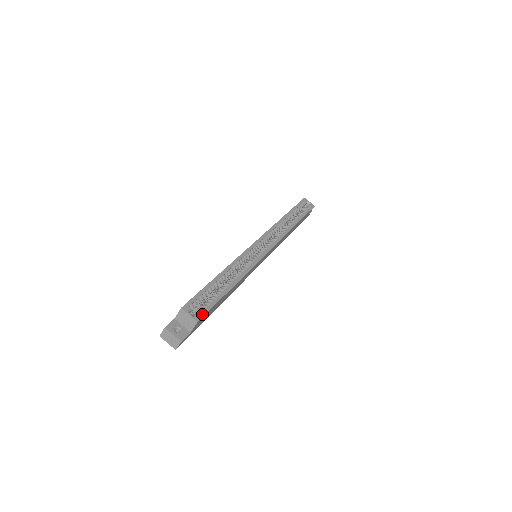
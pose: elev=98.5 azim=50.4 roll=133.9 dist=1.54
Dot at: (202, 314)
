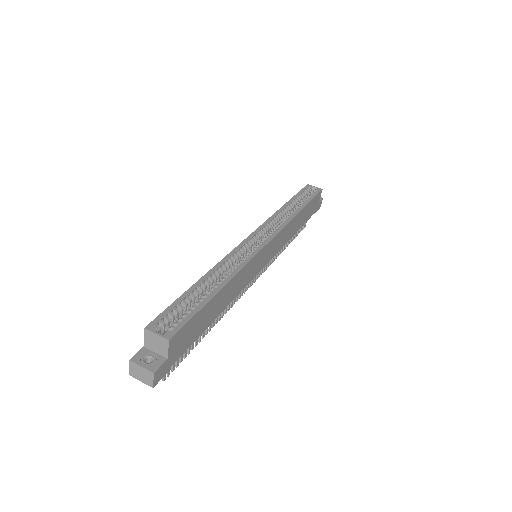
Dot at: (175, 330)
